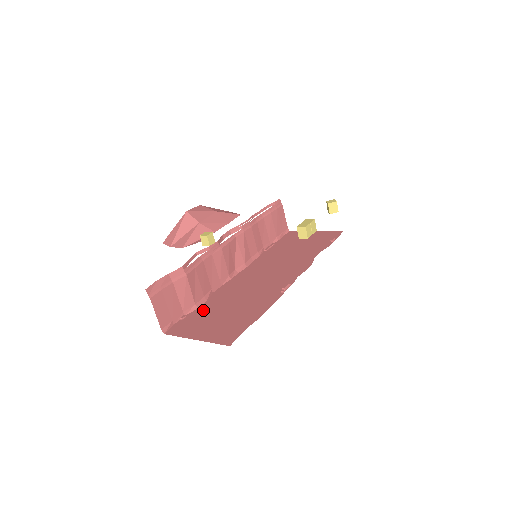
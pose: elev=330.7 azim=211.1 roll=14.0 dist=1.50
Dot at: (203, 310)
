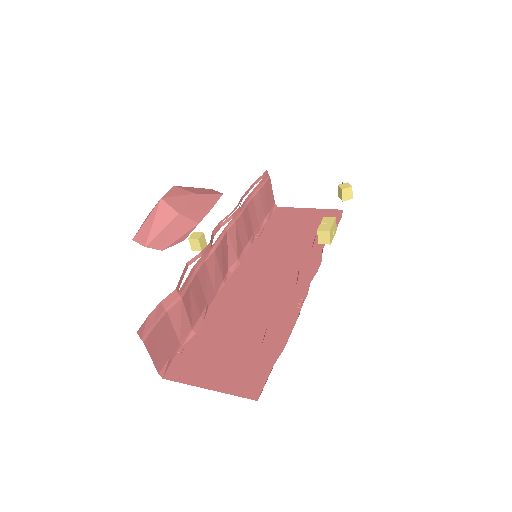
Dot at: (204, 337)
